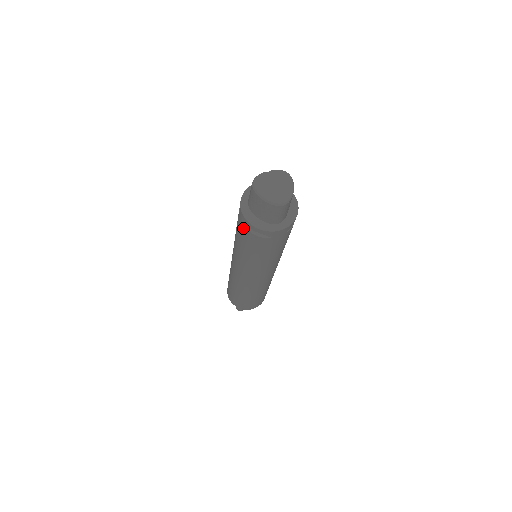
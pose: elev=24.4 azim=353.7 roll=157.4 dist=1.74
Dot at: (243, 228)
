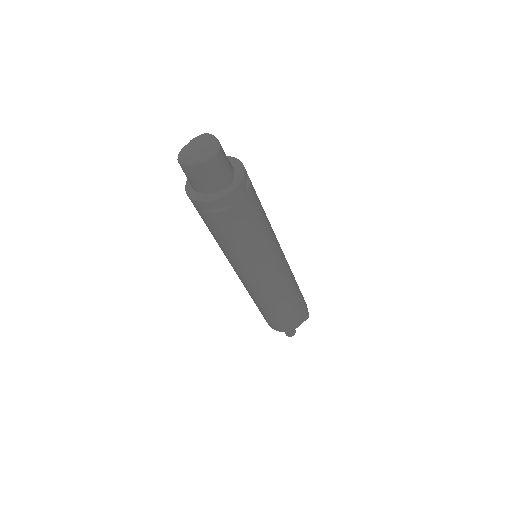
Dot at: (205, 216)
